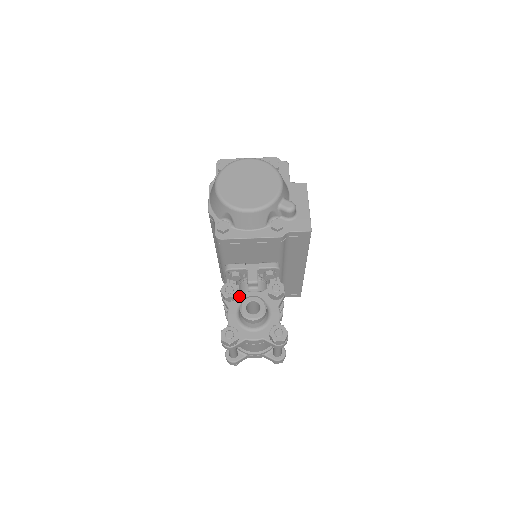
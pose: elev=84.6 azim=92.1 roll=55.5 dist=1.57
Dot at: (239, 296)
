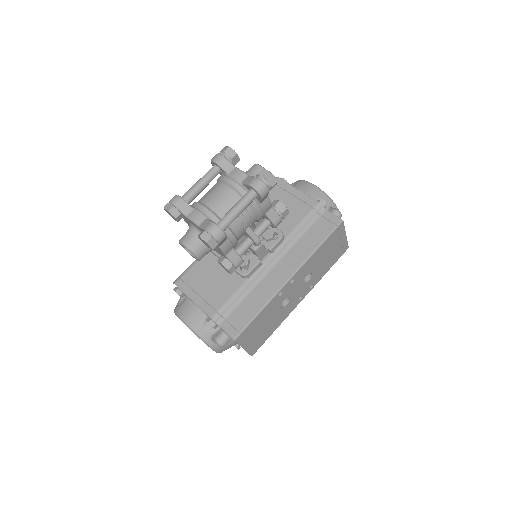
Dot at: occluded
